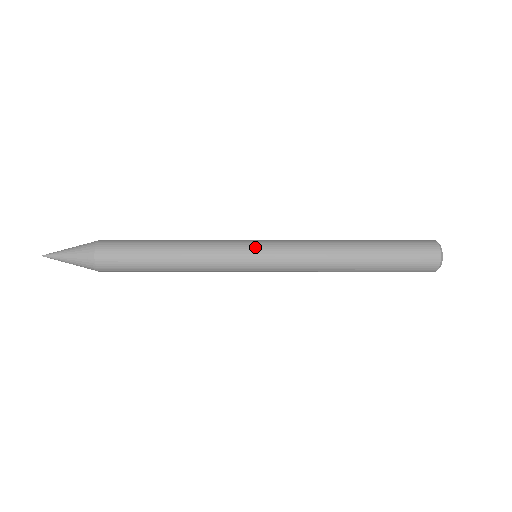
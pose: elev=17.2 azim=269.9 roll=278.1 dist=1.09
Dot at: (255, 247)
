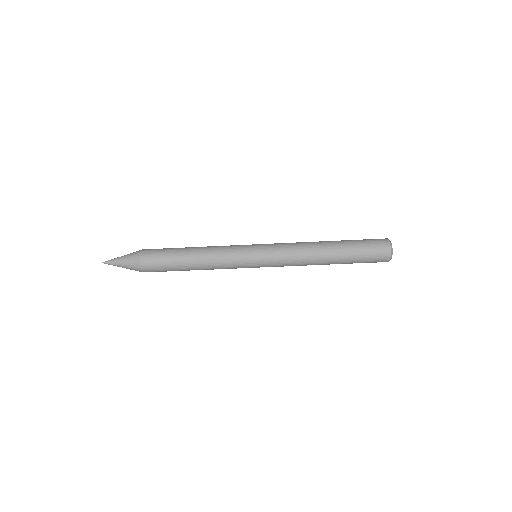
Dot at: occluded
